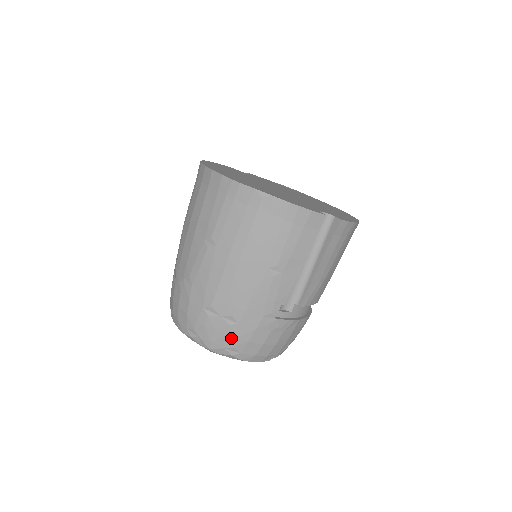
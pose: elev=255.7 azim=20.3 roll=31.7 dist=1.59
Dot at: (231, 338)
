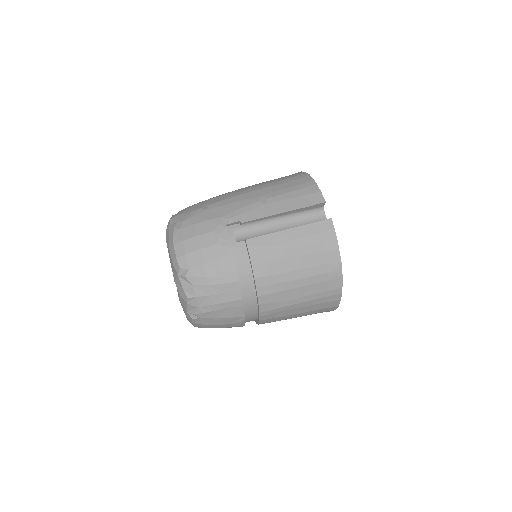
Dot at: (190, 216)
